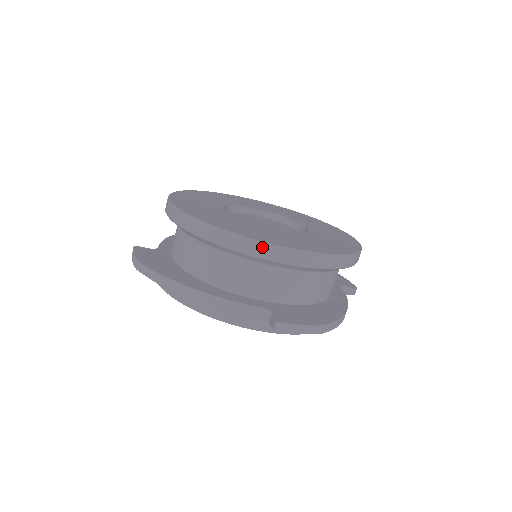
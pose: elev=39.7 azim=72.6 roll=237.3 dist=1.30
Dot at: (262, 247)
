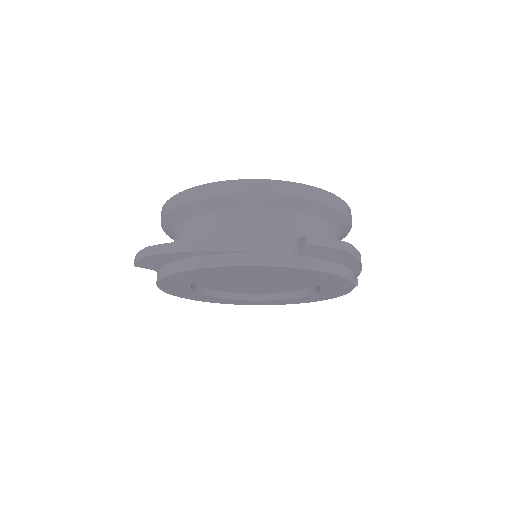
Dot at: (270, 184)
